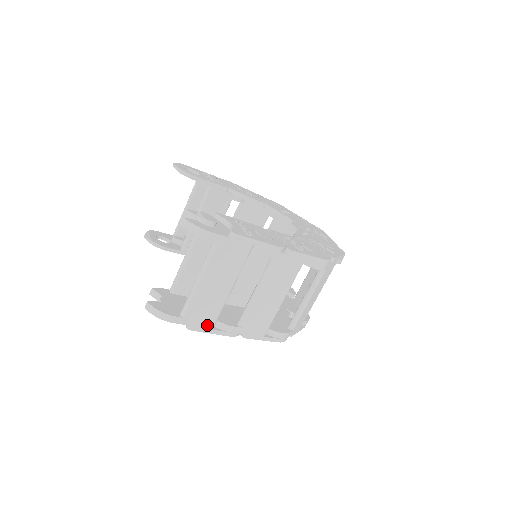
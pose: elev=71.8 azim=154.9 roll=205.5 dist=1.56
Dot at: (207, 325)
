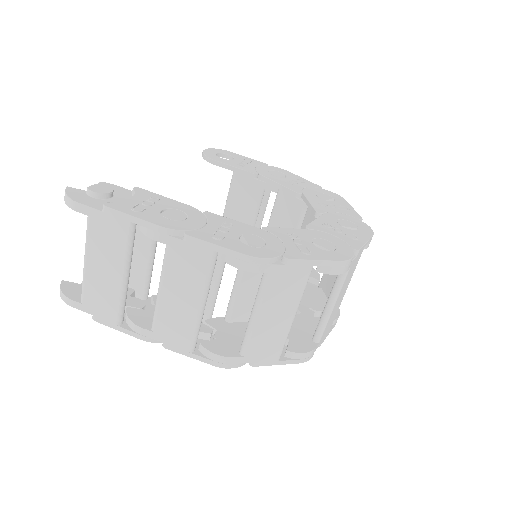
Dot at: (110, 319)
